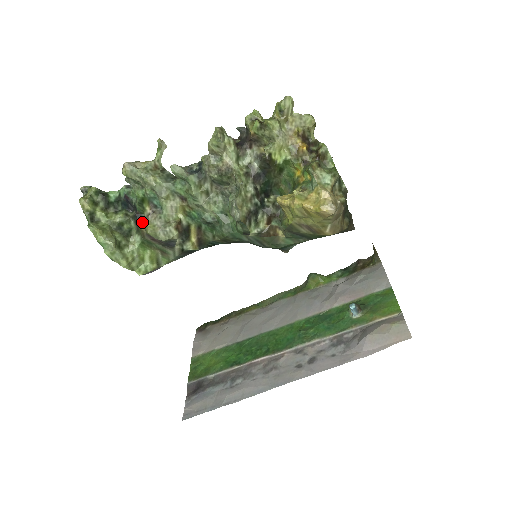
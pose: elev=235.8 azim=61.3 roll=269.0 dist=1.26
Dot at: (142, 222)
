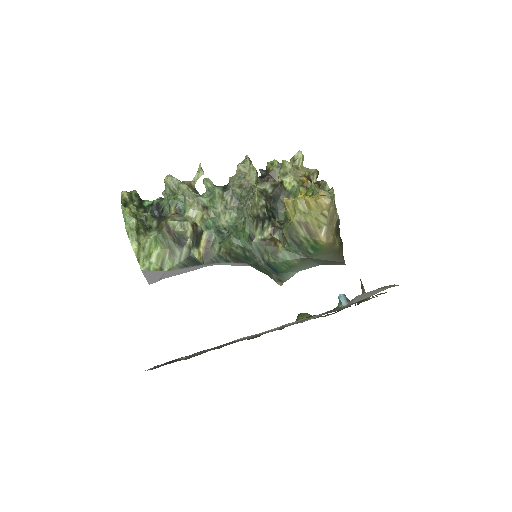
Dot at: (164, 219)
